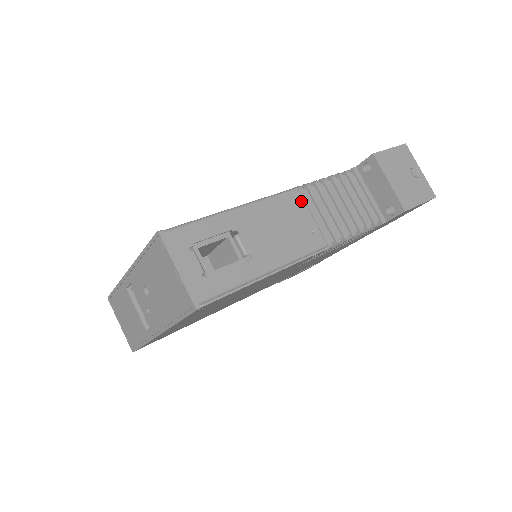
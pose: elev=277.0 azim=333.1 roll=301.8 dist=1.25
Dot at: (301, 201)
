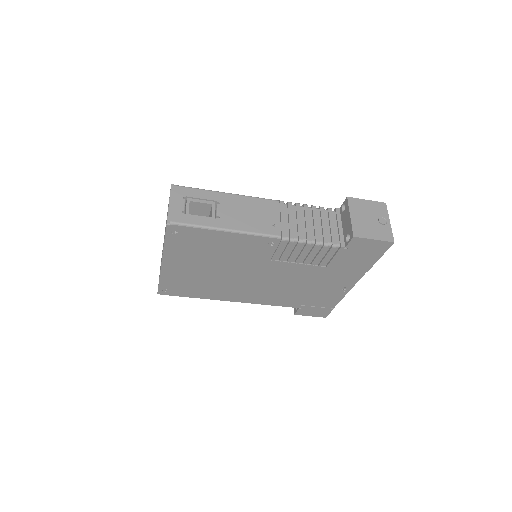
Dot at: (277, 208)
